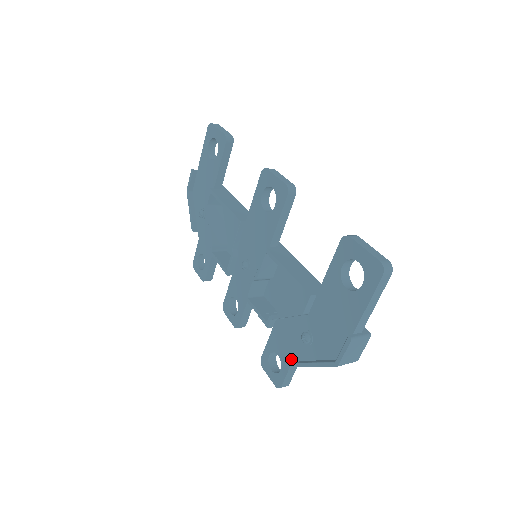
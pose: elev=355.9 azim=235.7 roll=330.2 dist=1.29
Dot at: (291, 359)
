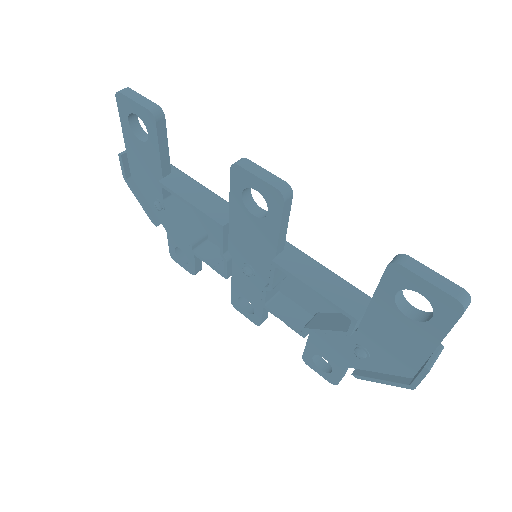
Dot at: (344, 365)
